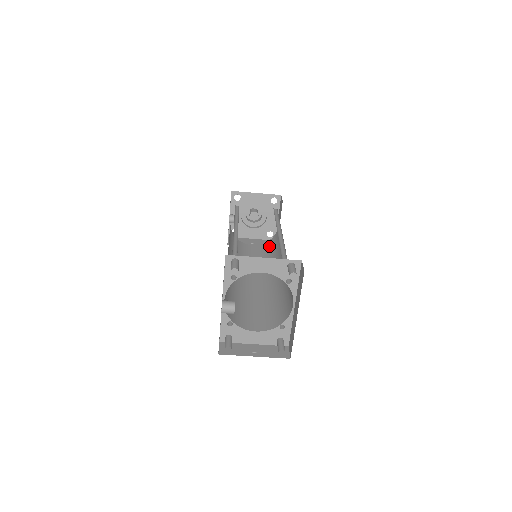
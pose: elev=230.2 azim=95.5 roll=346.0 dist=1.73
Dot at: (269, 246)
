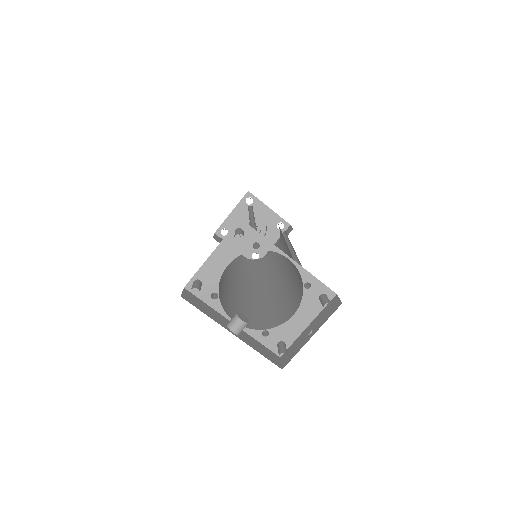
Dot at: (281, 235)
